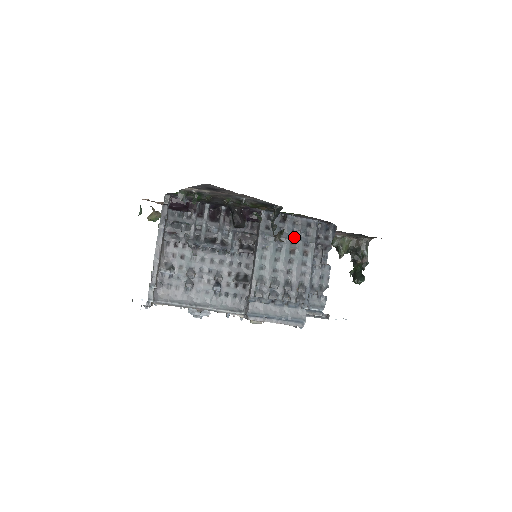
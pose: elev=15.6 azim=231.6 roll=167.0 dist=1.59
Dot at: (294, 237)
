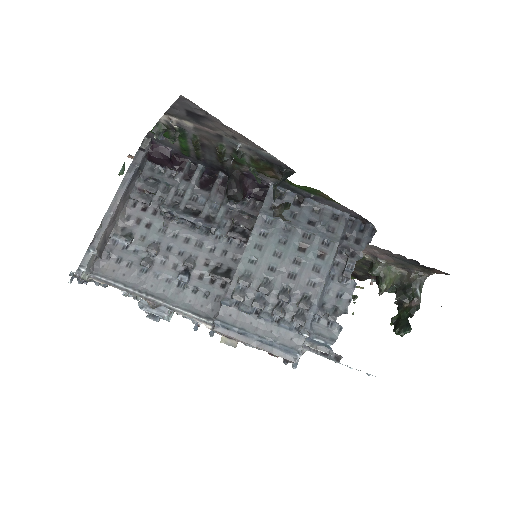
Dot at: (309, 229)
